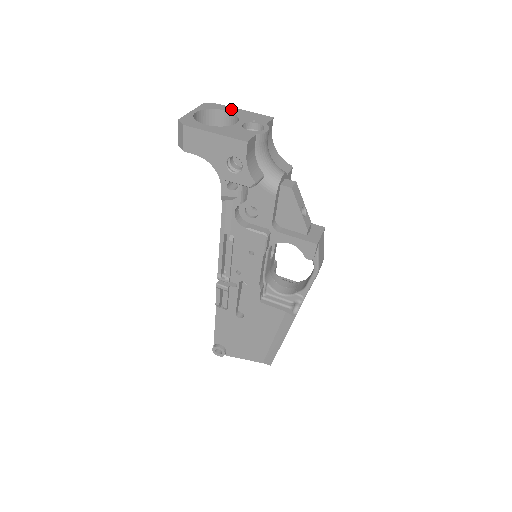
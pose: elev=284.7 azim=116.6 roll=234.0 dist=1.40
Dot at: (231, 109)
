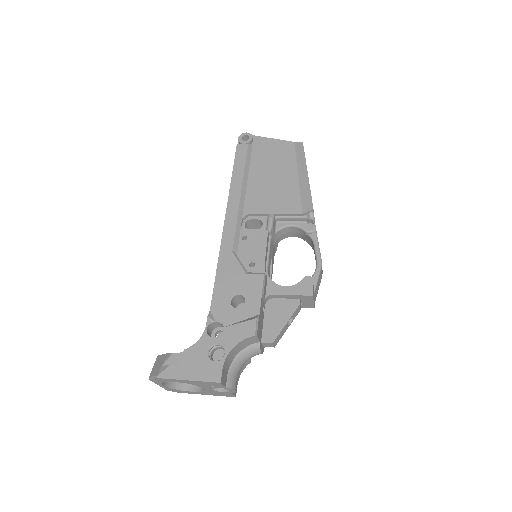
Dot at: (177, 381)
